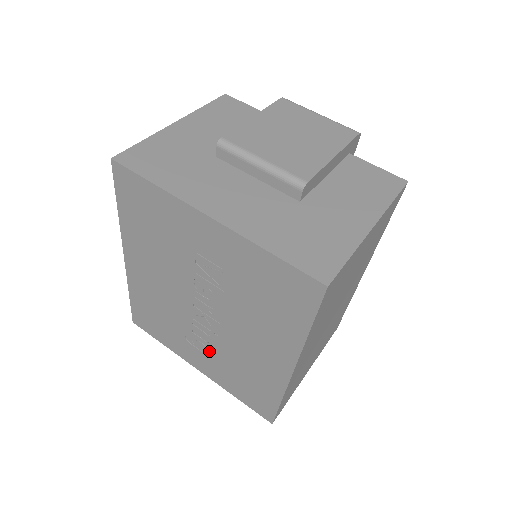
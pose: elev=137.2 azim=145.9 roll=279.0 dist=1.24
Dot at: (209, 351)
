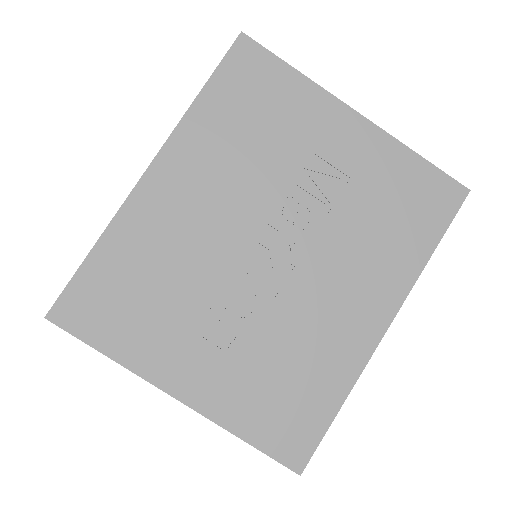
Dot at: (235, 337)
